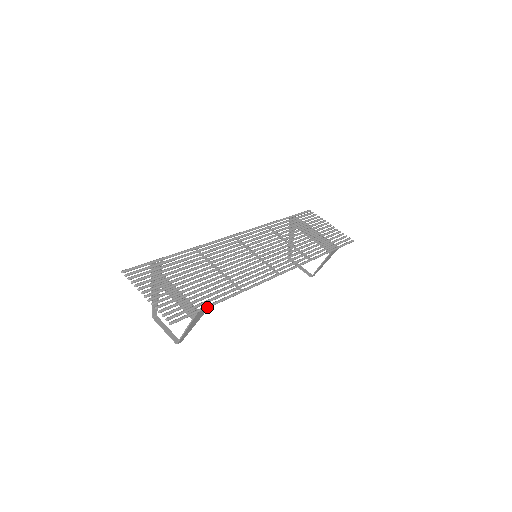
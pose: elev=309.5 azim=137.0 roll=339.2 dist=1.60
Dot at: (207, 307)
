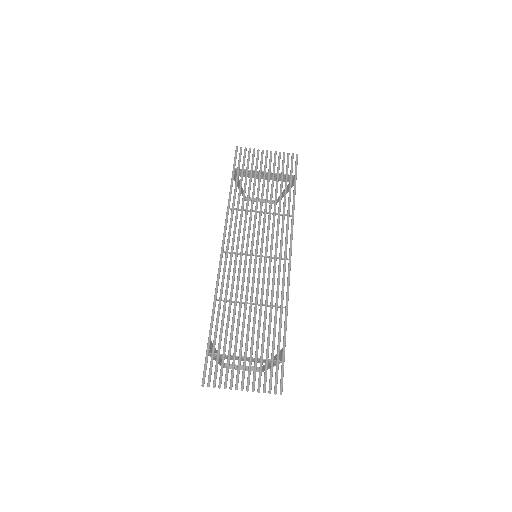
Dot at: (284, 353)
